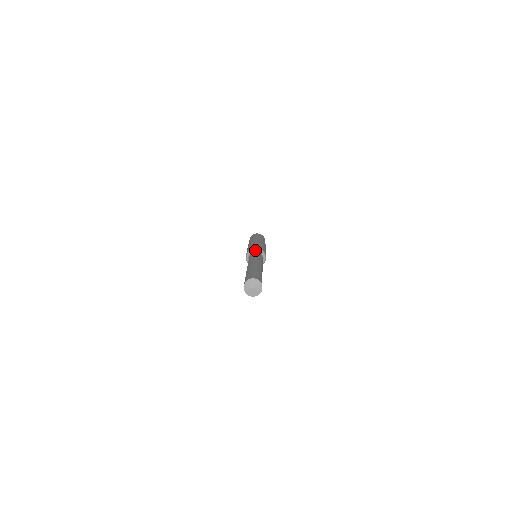
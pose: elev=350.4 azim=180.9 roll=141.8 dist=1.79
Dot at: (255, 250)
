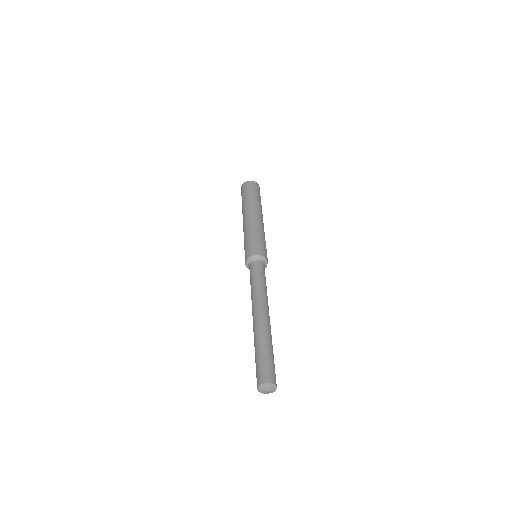
Dot at: (255, 258)
